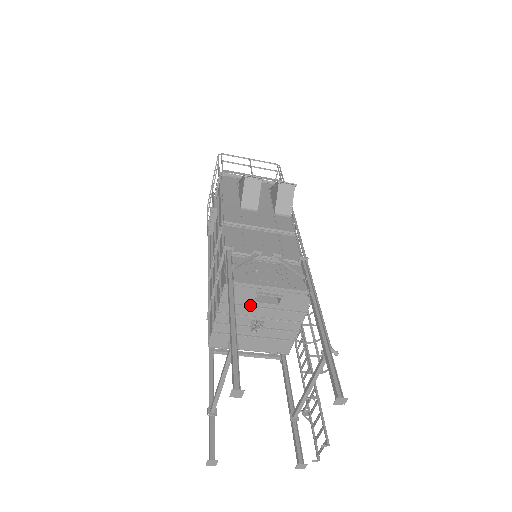
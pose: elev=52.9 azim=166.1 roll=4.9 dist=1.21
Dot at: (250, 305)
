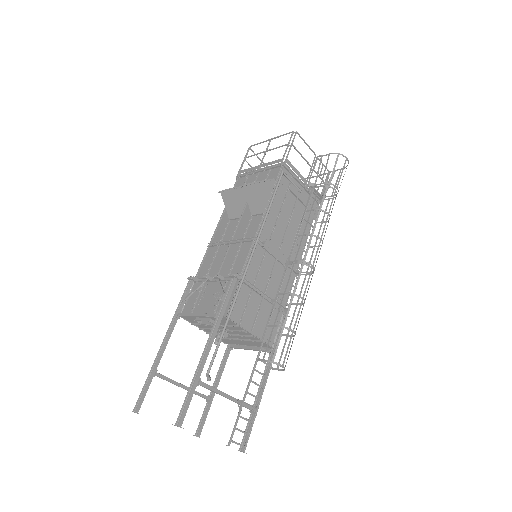
Dot at: occluded
